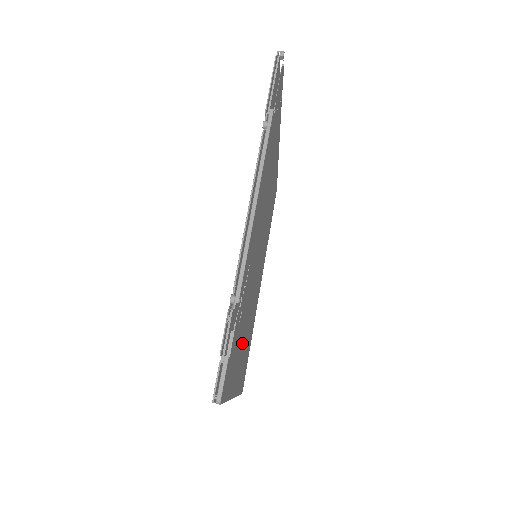
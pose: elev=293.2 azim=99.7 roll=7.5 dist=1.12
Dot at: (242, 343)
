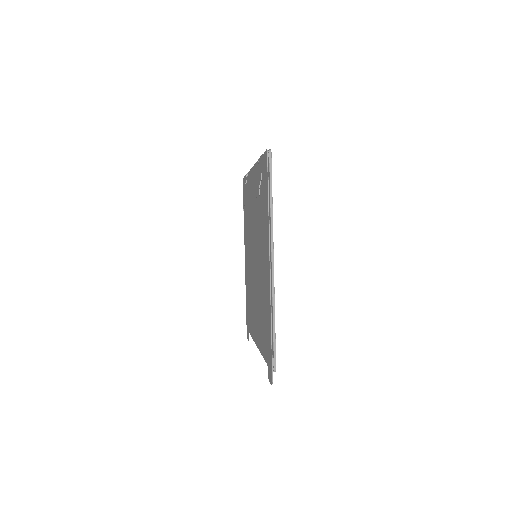
Dot at: occluded
